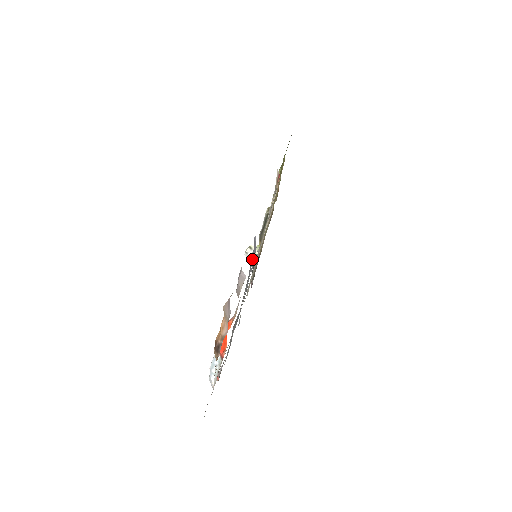
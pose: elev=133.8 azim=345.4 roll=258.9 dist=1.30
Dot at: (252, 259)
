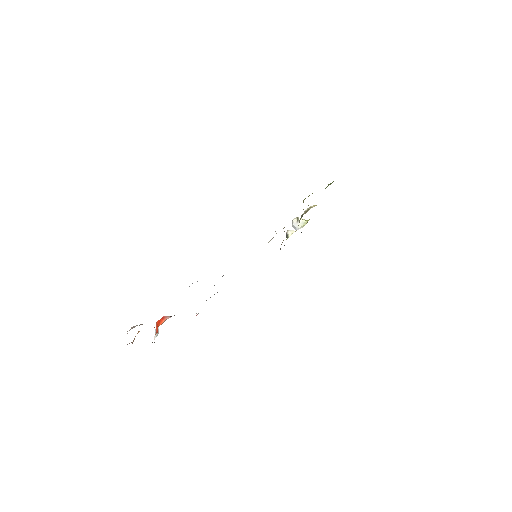
Dot at: occluded
